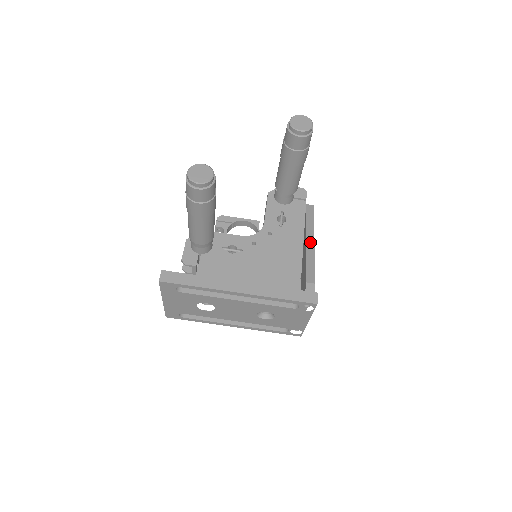
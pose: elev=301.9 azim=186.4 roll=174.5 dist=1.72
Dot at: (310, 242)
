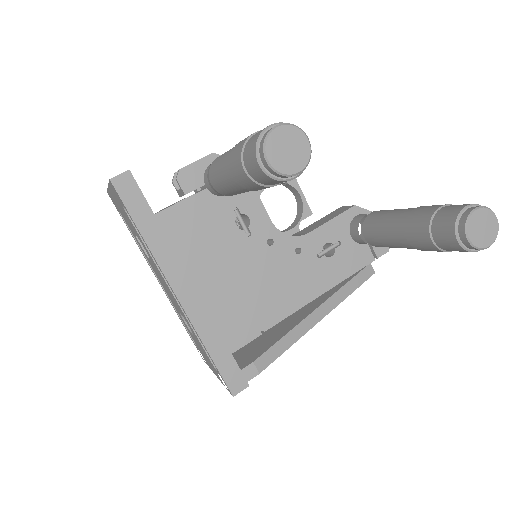
Dot at: (317, 315)
